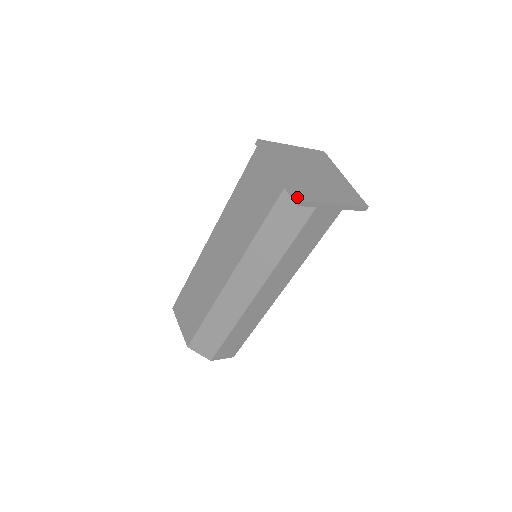
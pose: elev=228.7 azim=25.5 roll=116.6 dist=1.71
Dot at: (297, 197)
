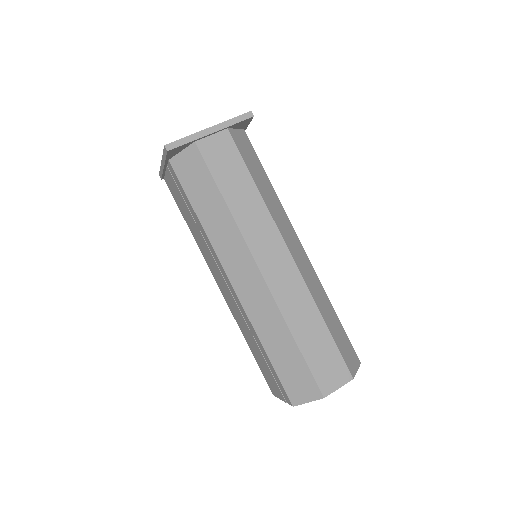
Dot at: (164, 148)
